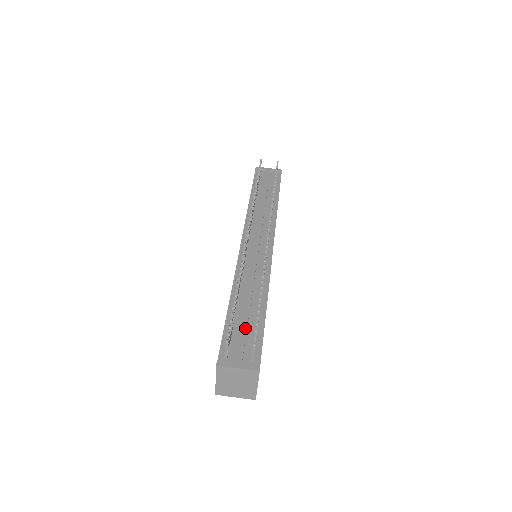
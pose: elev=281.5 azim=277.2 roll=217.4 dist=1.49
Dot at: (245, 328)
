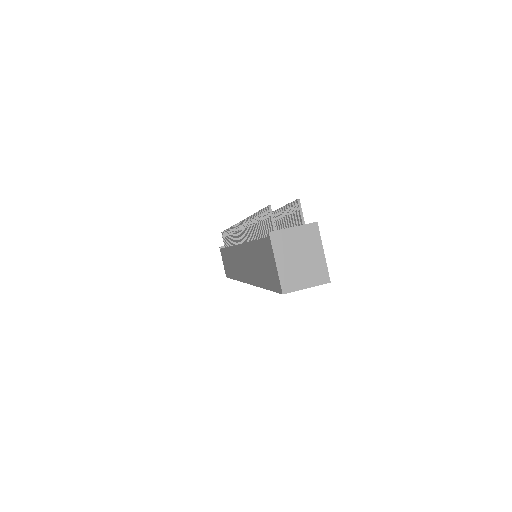
Dot at: occluded
